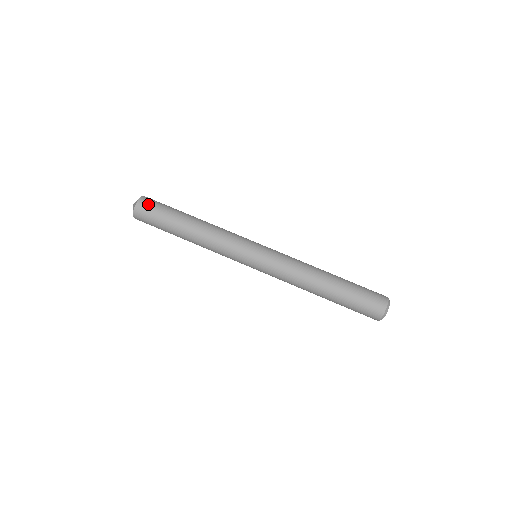
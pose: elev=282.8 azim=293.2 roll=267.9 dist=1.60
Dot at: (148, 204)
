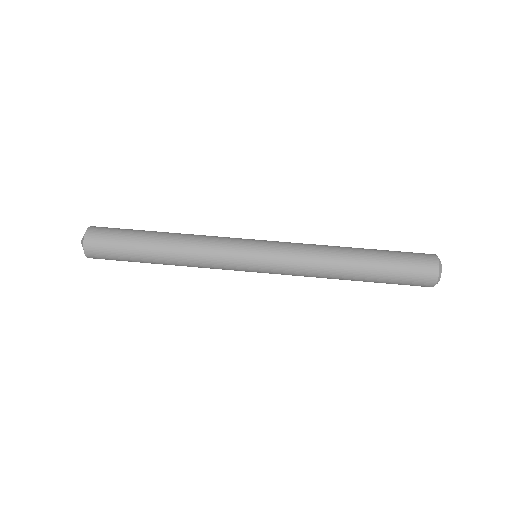
Dot at: (98, 244)
